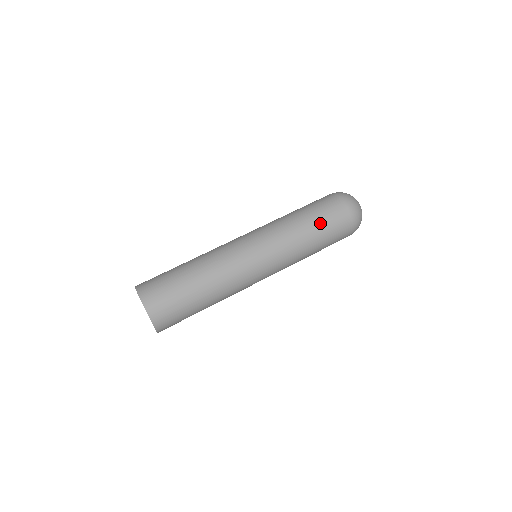
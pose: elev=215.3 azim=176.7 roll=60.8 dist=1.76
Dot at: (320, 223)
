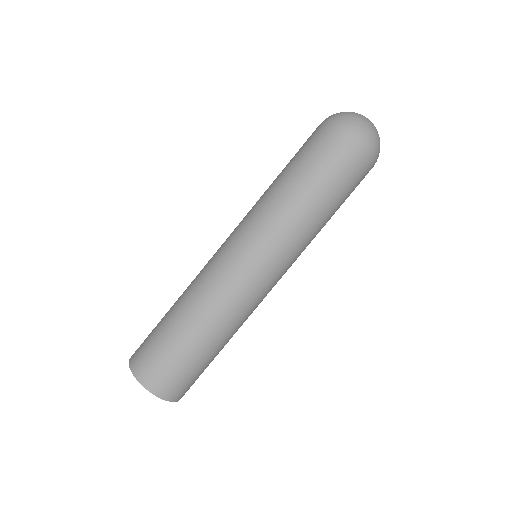
Dot at: (310, 173)
